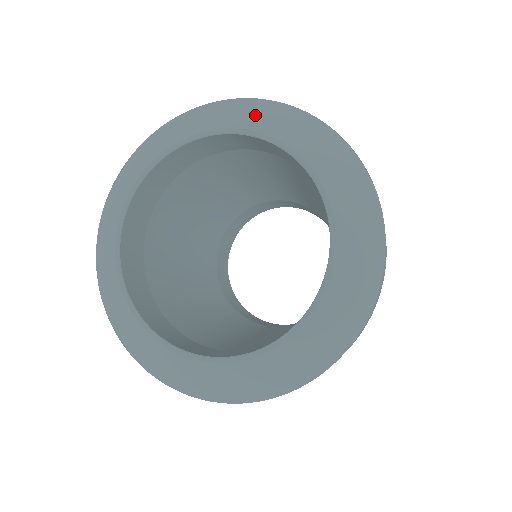
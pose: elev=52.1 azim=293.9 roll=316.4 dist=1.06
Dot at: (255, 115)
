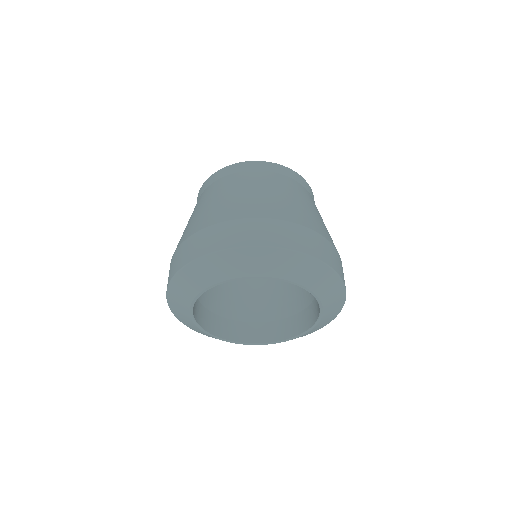
Dot at: (317, 278)
